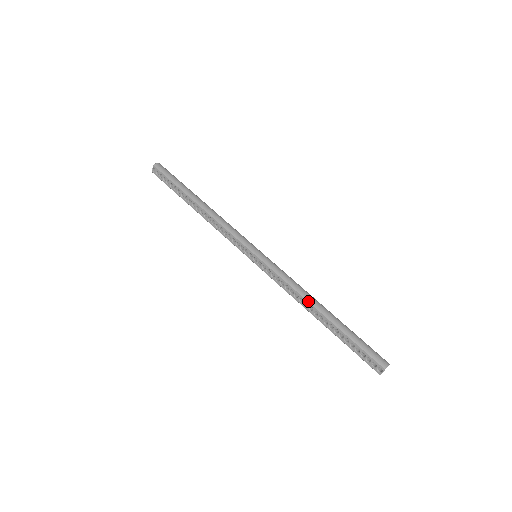
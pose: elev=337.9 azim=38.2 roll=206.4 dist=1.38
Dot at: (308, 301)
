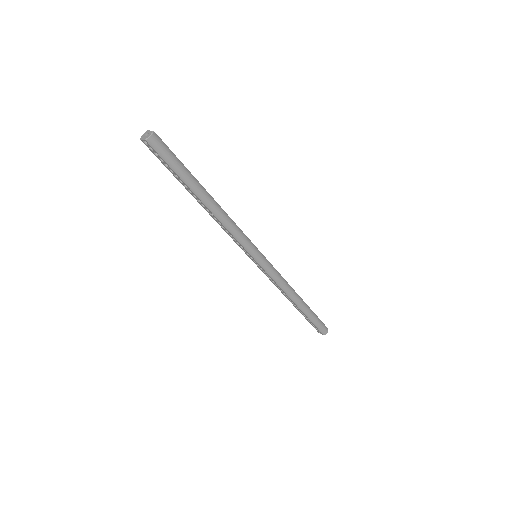
Dot at: (290, 298)
